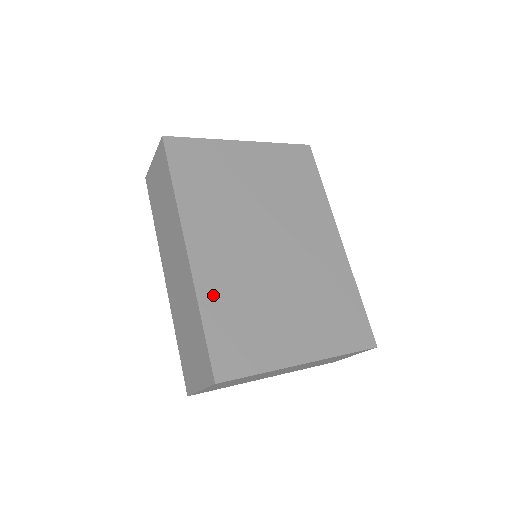
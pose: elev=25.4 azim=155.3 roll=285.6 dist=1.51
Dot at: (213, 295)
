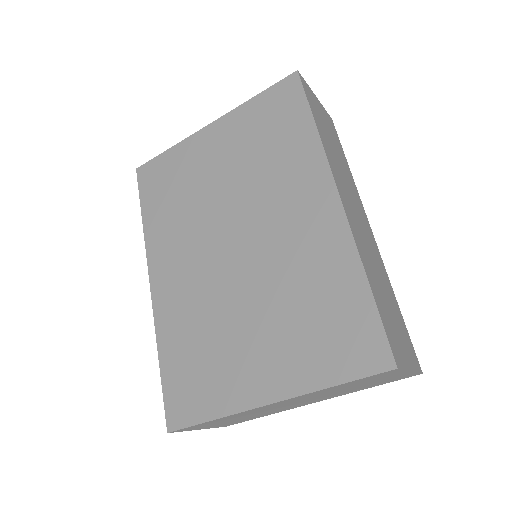
Dot at: (170, 331)
